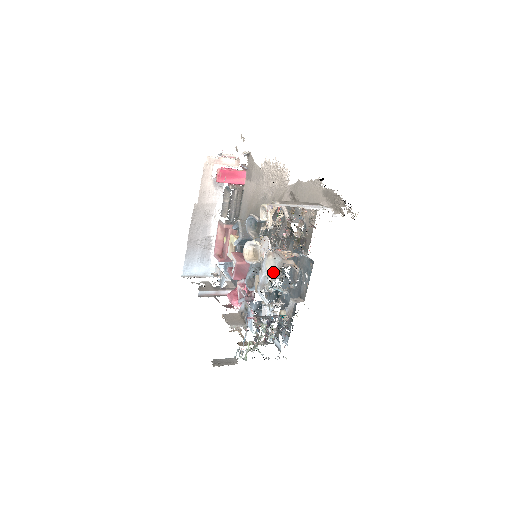
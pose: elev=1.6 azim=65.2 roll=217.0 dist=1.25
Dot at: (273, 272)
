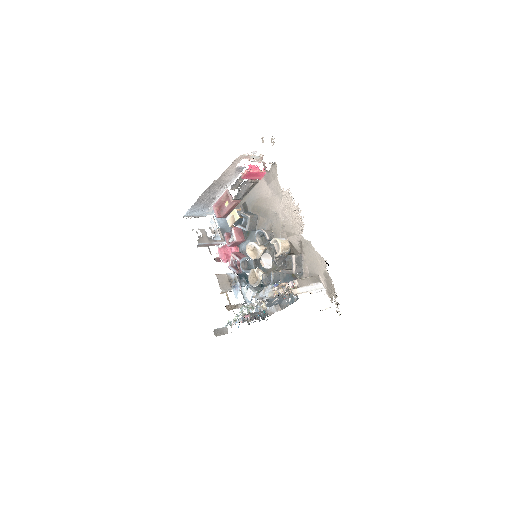
Dot at: (271, 297)
